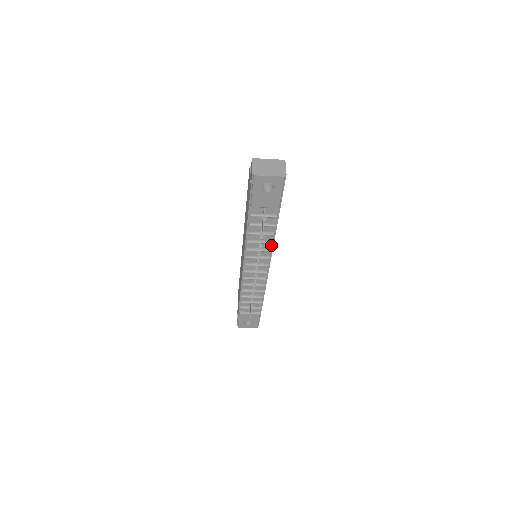
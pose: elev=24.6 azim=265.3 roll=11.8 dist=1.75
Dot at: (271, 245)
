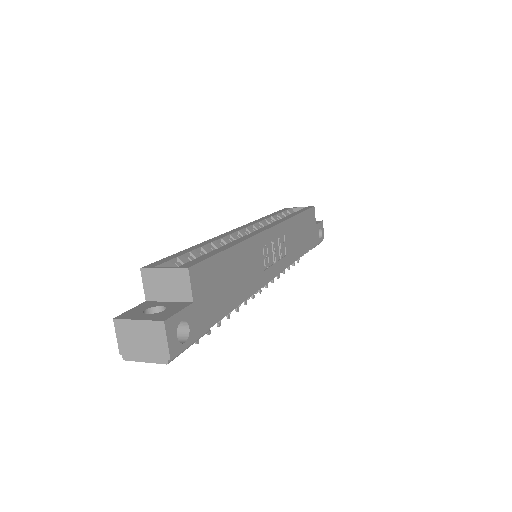
Dot at: occluded
